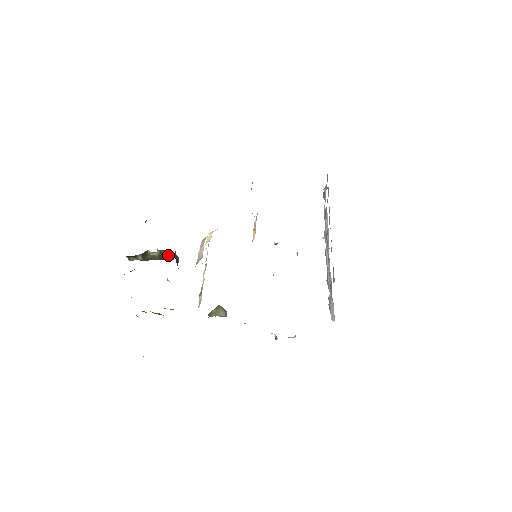
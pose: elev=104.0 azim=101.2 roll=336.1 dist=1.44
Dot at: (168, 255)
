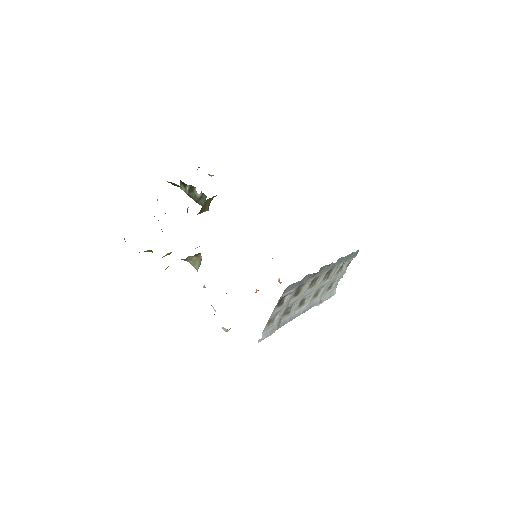
Dot at: (204, 202)
